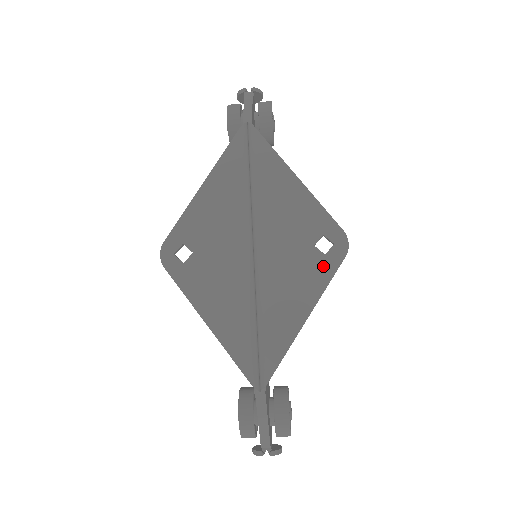
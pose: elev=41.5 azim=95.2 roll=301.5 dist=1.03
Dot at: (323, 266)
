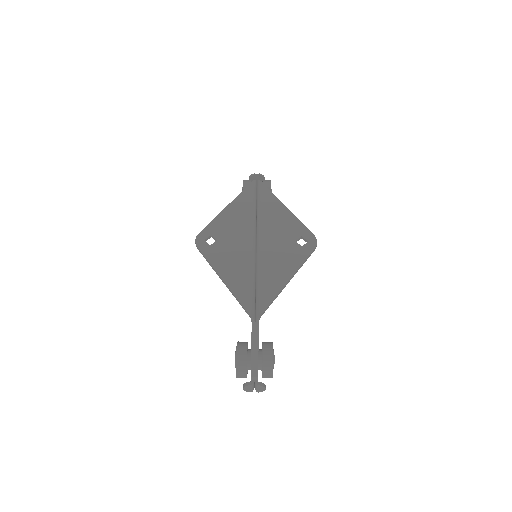
Dot at: (301, 252)
